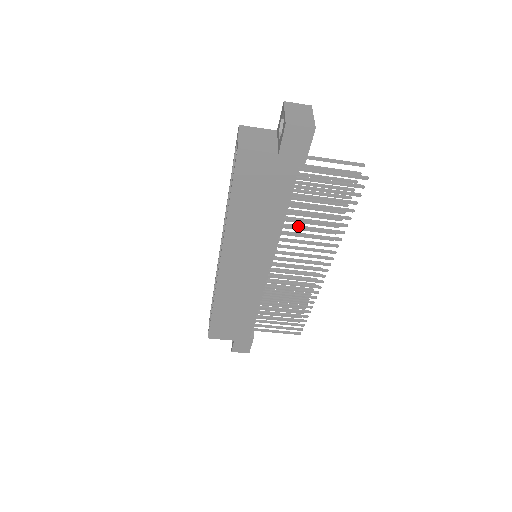
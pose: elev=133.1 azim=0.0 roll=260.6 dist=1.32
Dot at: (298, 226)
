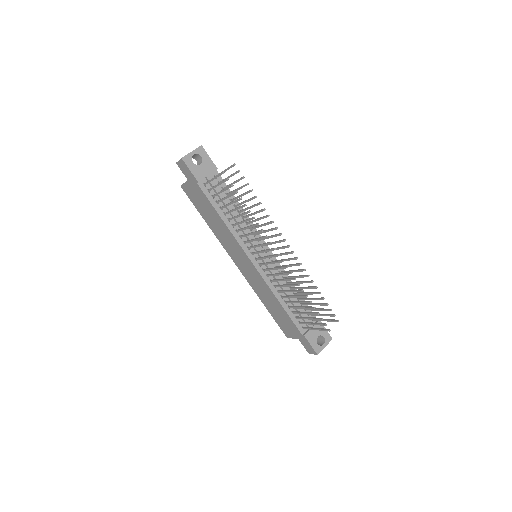
Dot at: (238, 223)
